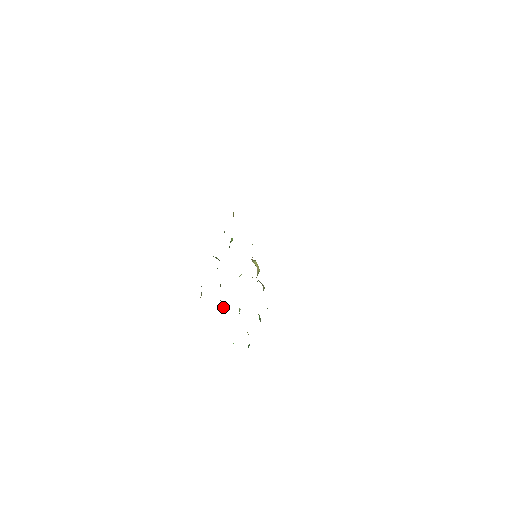
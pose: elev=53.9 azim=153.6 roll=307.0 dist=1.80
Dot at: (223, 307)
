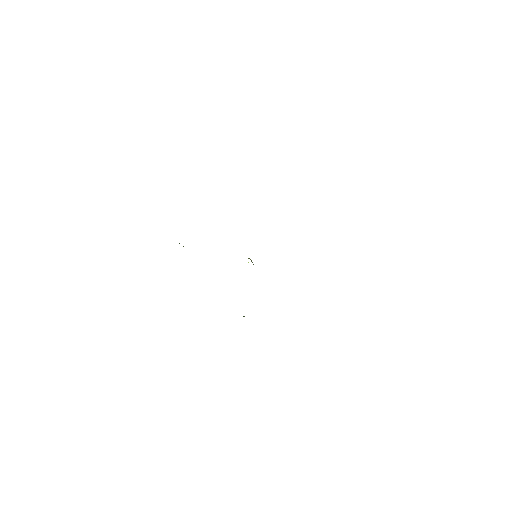
Dot at: occluded
